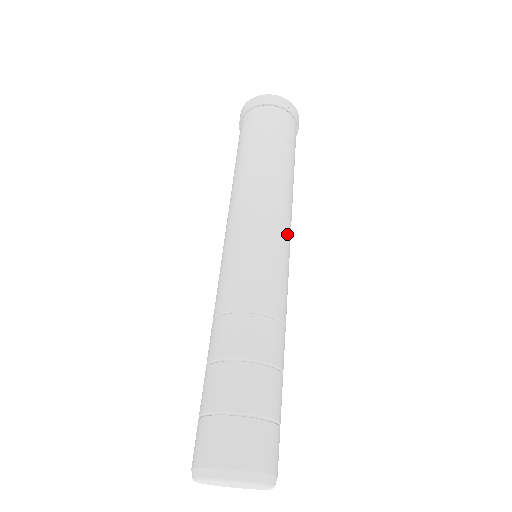
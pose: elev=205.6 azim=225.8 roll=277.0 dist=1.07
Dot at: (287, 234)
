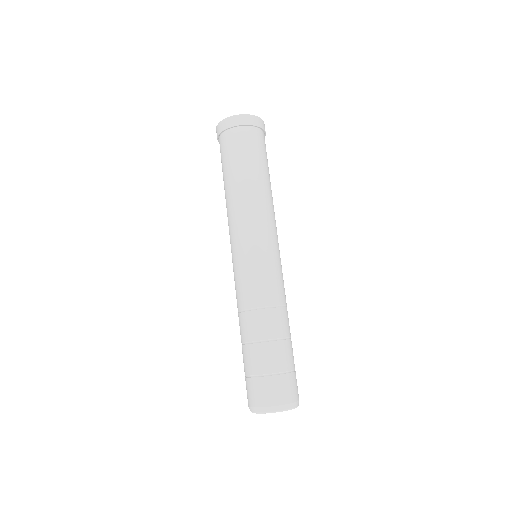
Dot at: occluded
